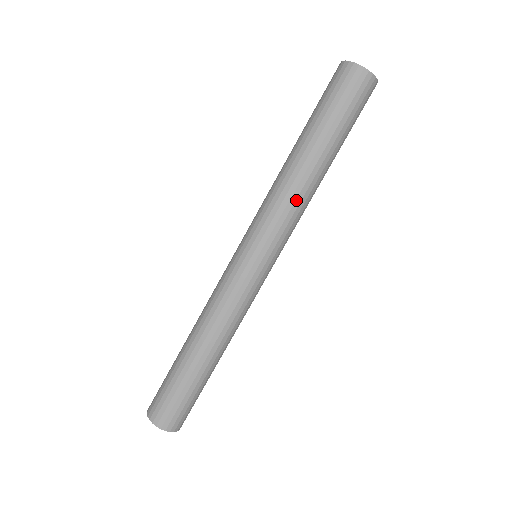
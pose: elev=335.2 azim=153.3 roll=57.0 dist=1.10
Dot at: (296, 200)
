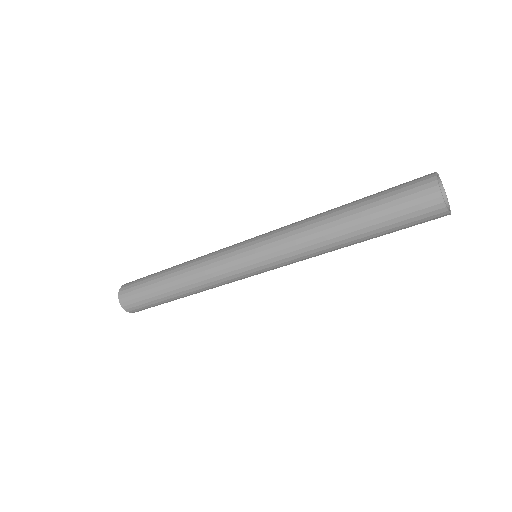
Dot at: (304, 242)
